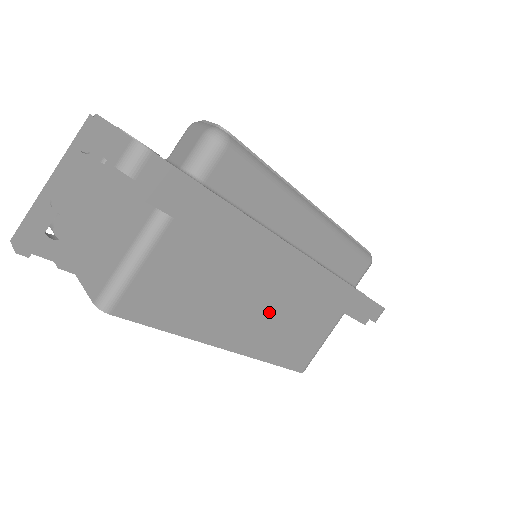
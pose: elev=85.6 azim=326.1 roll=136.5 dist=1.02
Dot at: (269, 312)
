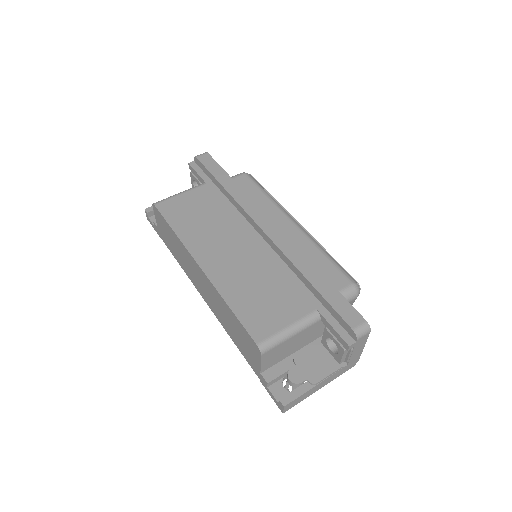
Dot at: (241, 259)
